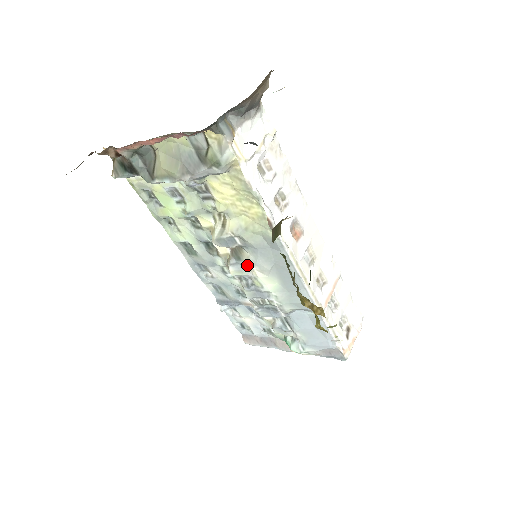
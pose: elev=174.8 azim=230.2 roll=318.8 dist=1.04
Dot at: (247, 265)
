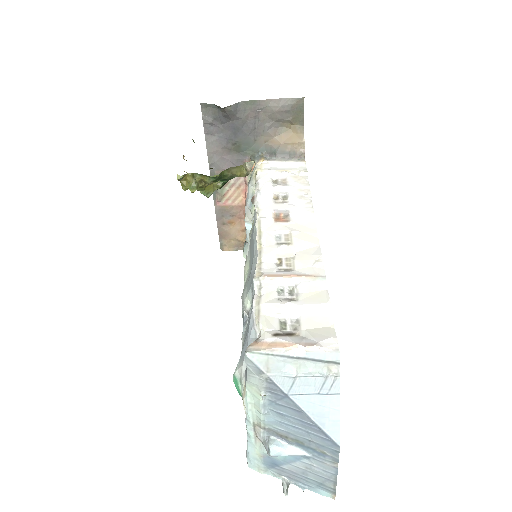
Dot at: occluded
